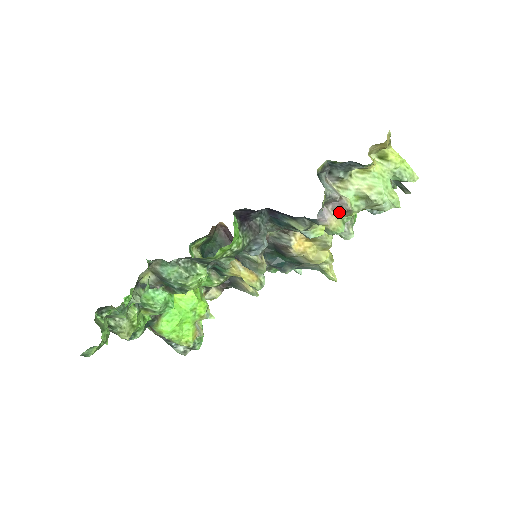
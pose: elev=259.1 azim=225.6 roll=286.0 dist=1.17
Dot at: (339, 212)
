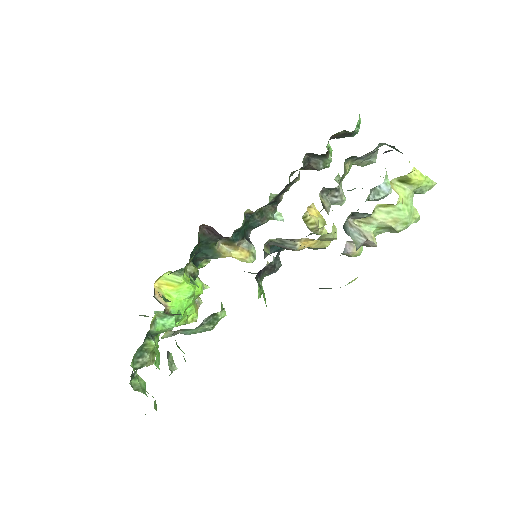
Dot at: (362, 245)
